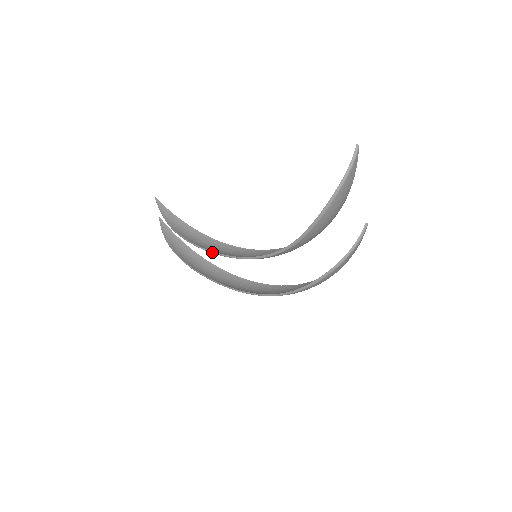
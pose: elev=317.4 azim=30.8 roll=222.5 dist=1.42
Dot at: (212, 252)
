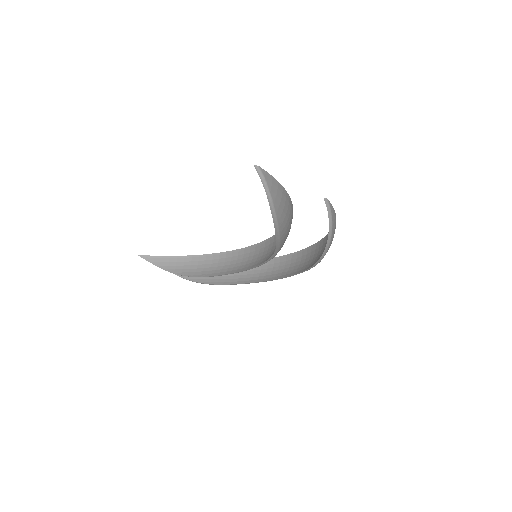
Dot at: occluded
